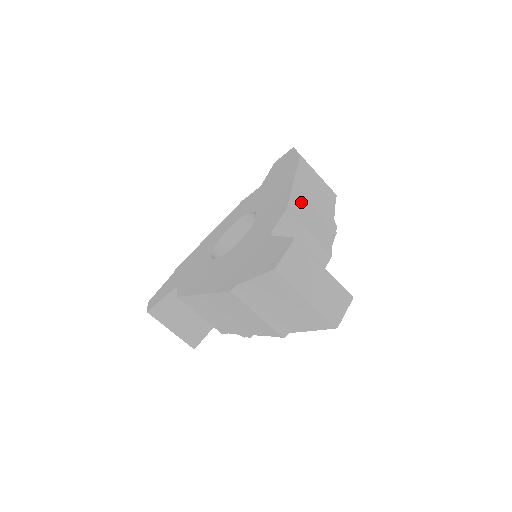
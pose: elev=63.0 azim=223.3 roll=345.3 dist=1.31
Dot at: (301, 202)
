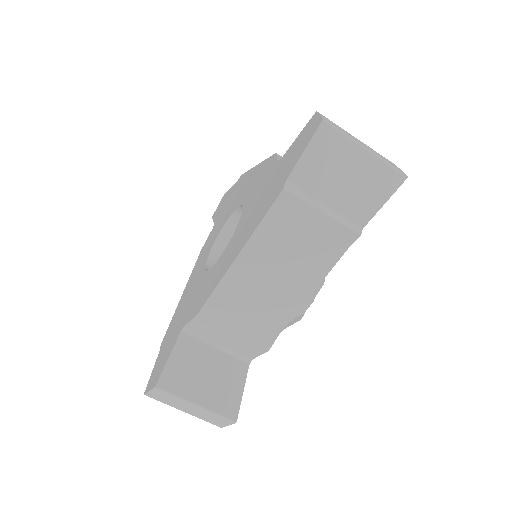
Dot at: occluded
